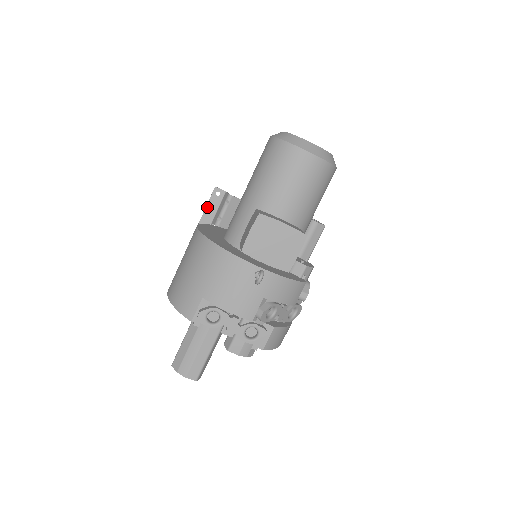
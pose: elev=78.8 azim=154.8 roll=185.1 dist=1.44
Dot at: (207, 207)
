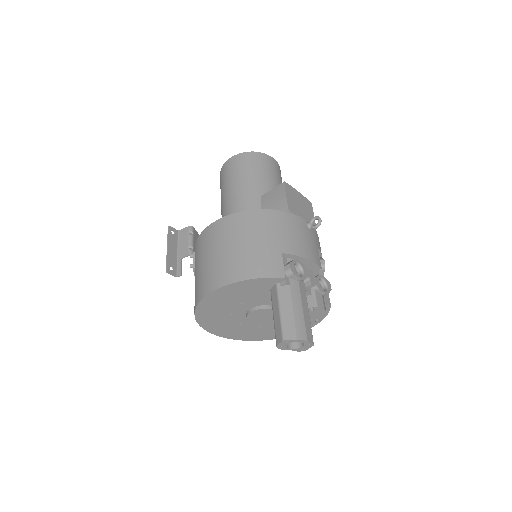
Dot at: (169, 245)
